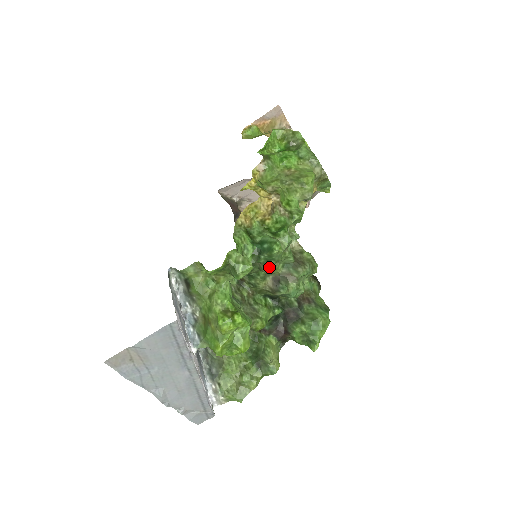
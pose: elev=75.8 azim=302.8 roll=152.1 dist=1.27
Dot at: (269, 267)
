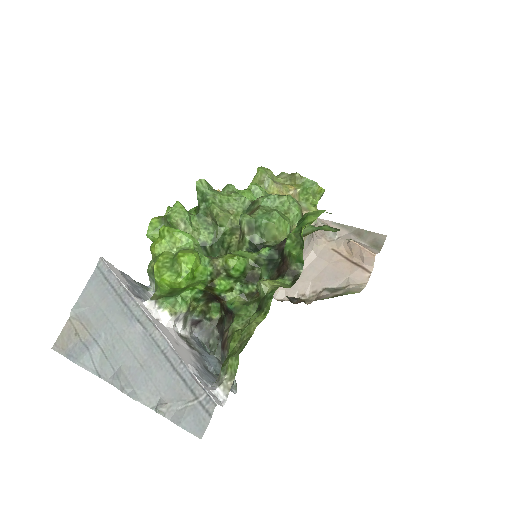
Dot at: (211, 206)
